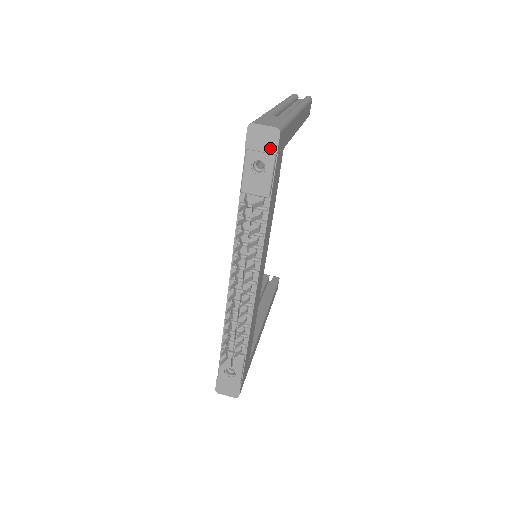
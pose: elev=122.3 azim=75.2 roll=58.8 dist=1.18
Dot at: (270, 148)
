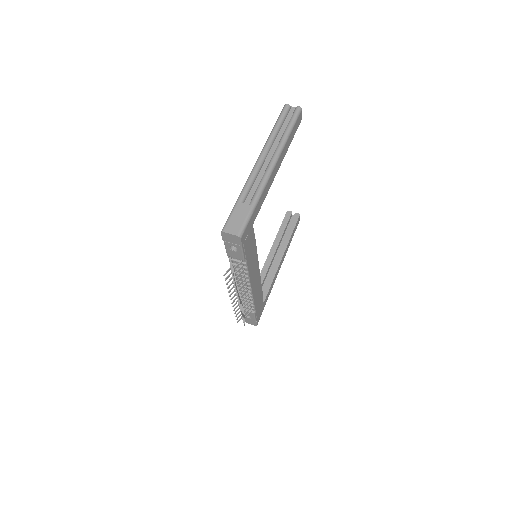
Dot at: (237, 243)
